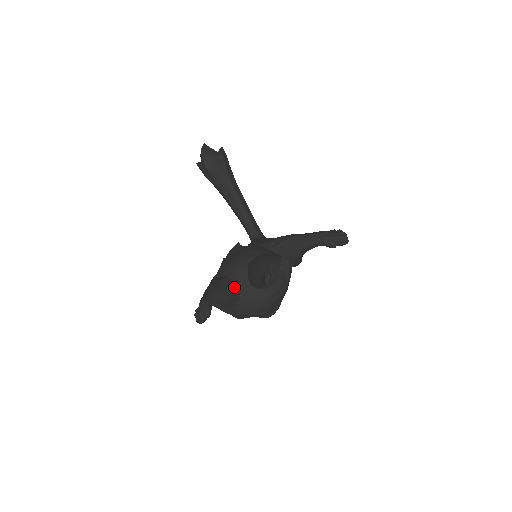
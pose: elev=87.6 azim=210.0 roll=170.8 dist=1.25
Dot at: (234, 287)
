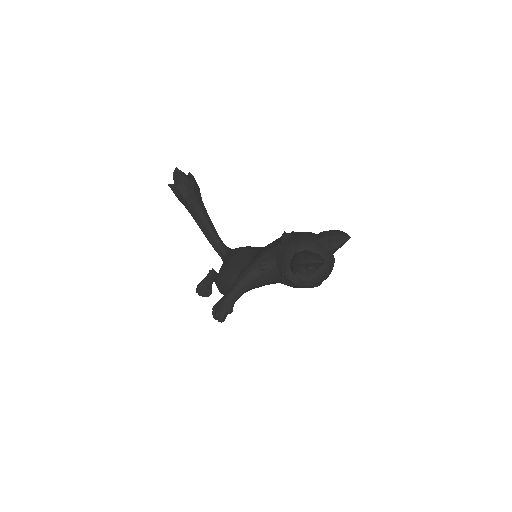
Dot at: occluded
